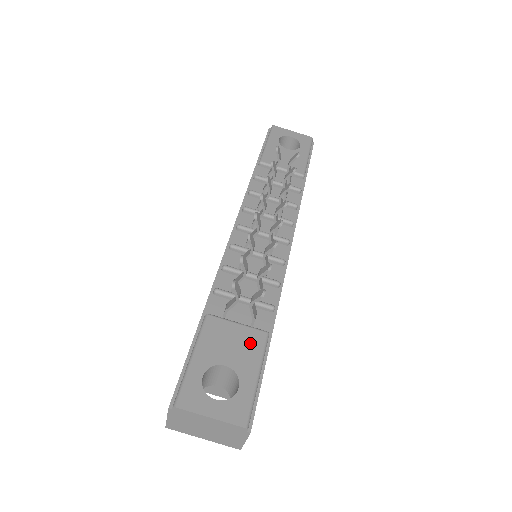
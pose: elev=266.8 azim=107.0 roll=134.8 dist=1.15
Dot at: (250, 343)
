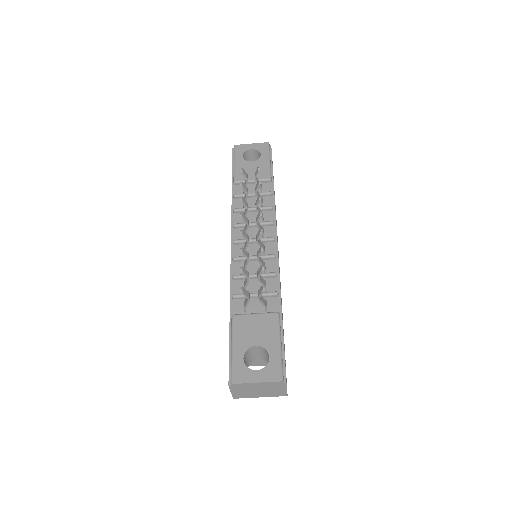
Dot at: (268, 324)
